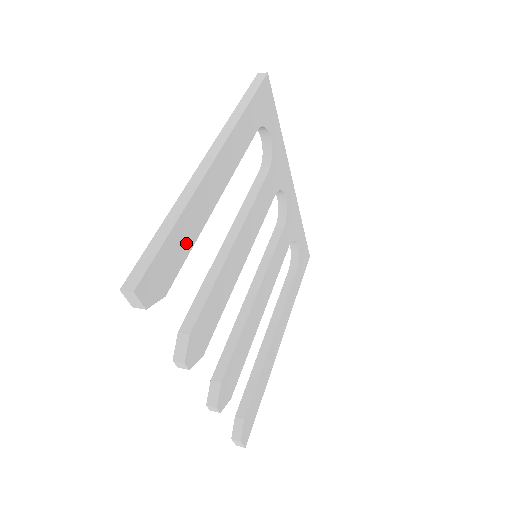
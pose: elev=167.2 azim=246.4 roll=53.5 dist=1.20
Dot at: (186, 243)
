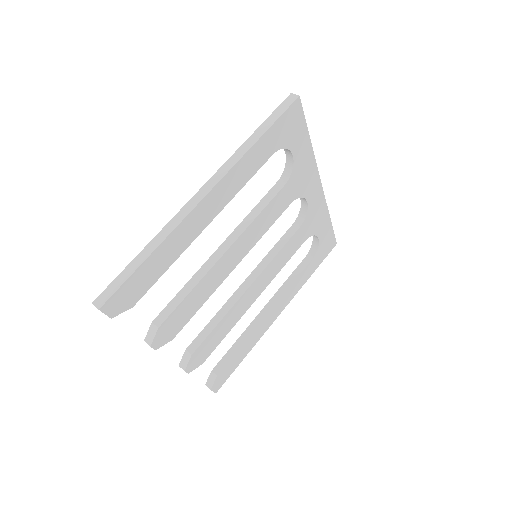
Dot at: (161, 267)
